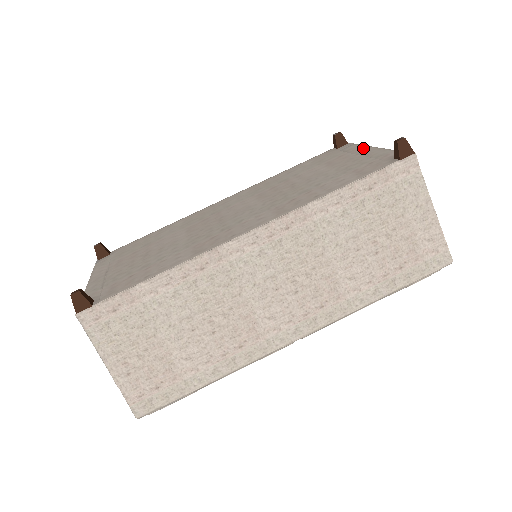
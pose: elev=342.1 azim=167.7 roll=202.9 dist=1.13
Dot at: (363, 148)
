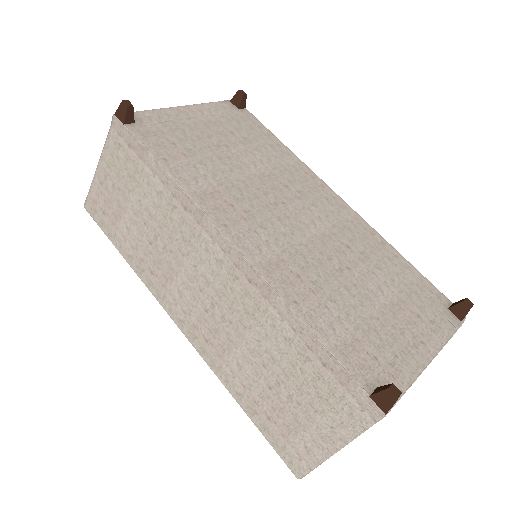
Dot at: (434, 343)
